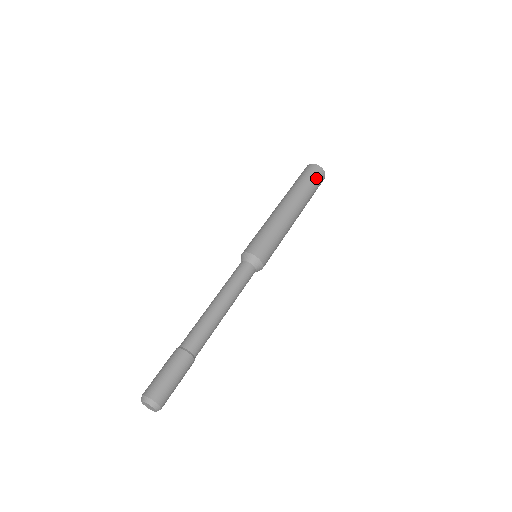
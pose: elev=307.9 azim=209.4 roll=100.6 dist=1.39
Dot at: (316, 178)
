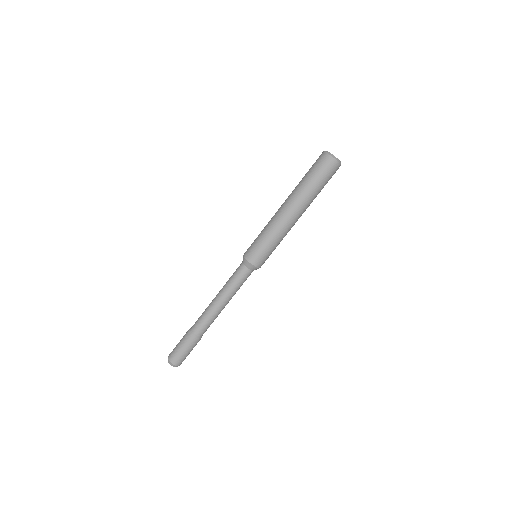
Dot at: (329, 175)
